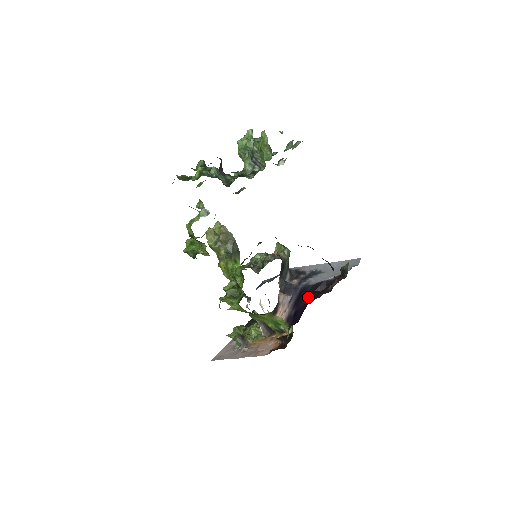
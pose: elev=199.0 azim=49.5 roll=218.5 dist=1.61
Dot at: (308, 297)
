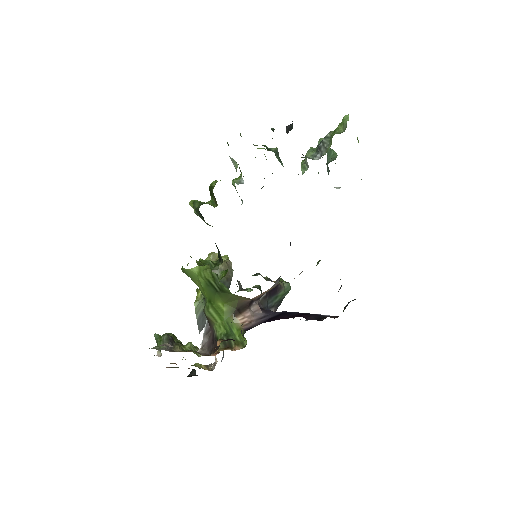
Dot at: (289, 317)
